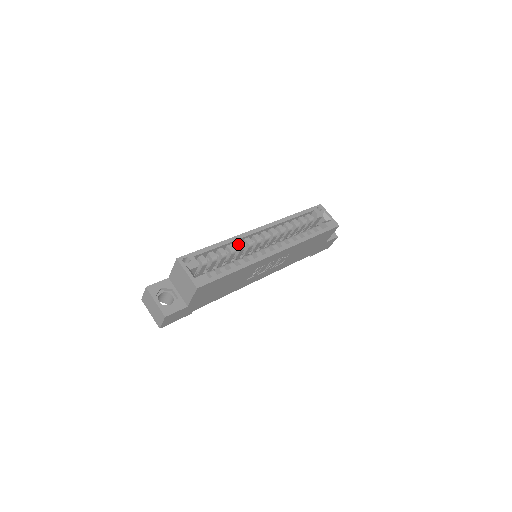
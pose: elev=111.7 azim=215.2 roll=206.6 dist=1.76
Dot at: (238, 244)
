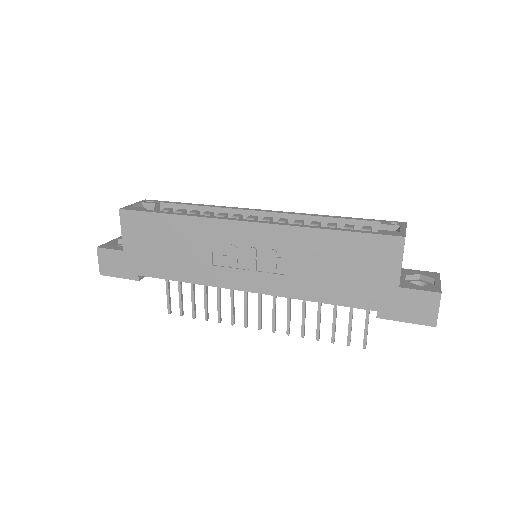
Dot at: (220, 213)
